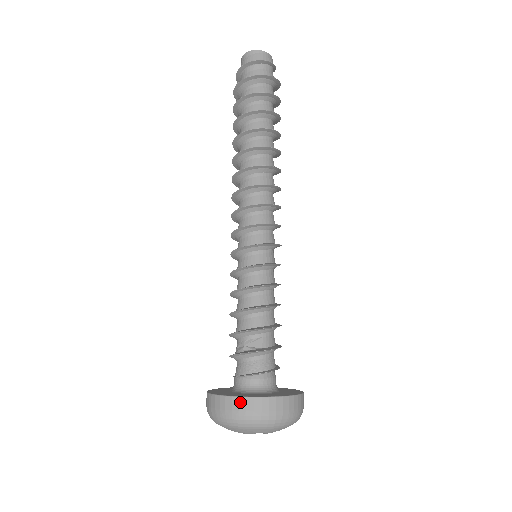
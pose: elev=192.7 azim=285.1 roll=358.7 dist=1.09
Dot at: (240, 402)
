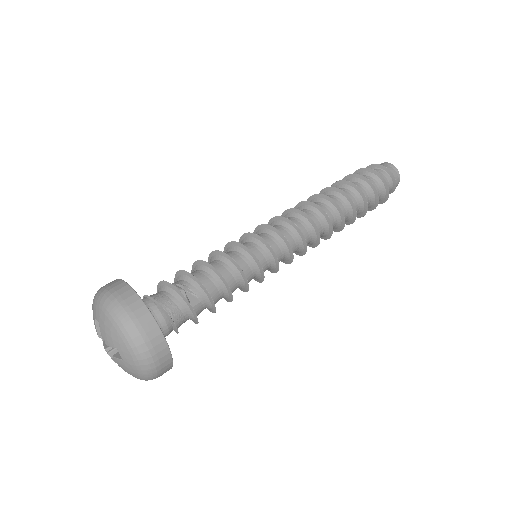
Dot at: (146, 315)
